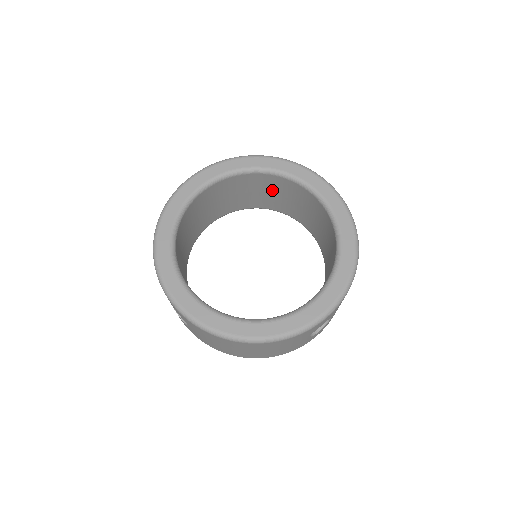
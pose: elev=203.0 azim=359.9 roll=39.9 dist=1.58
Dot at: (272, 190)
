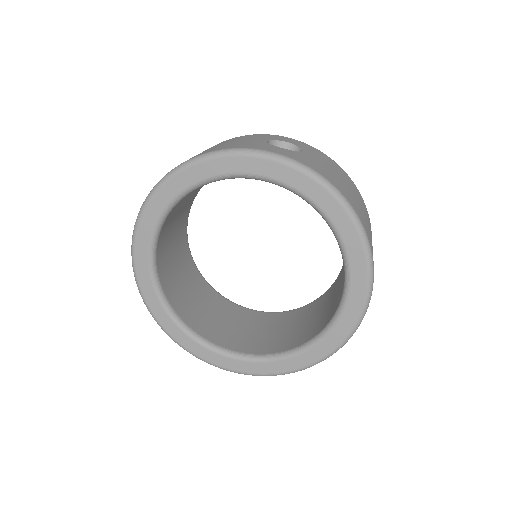
Dot at: occluded
